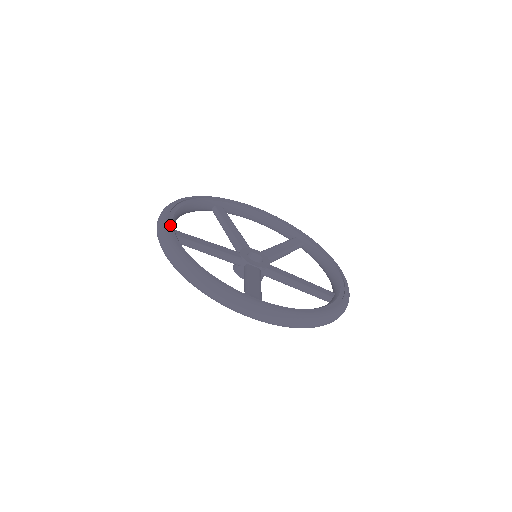
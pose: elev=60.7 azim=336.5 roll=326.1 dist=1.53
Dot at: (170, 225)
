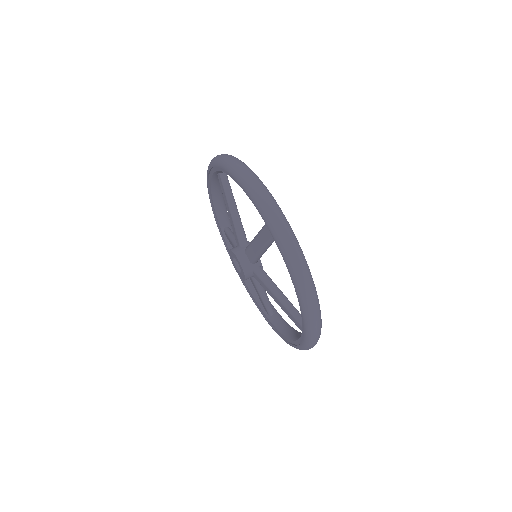
Dot at: occluded
